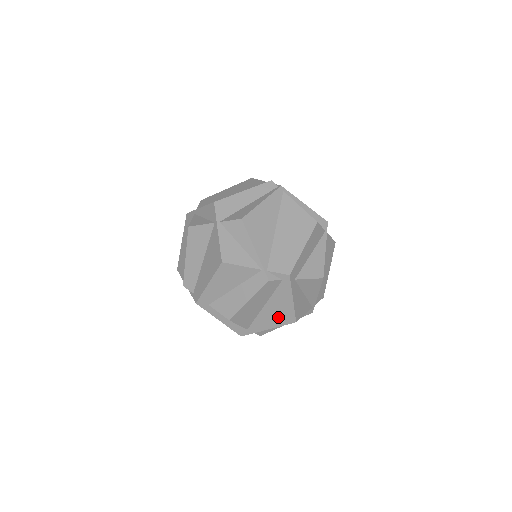
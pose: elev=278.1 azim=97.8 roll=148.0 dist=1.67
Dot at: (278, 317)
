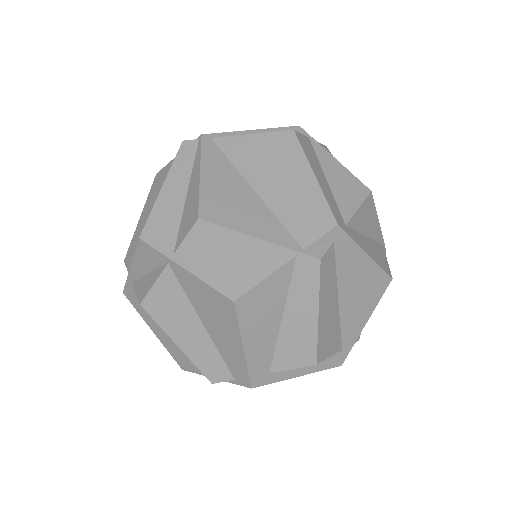
Dot at: (366, 296)
